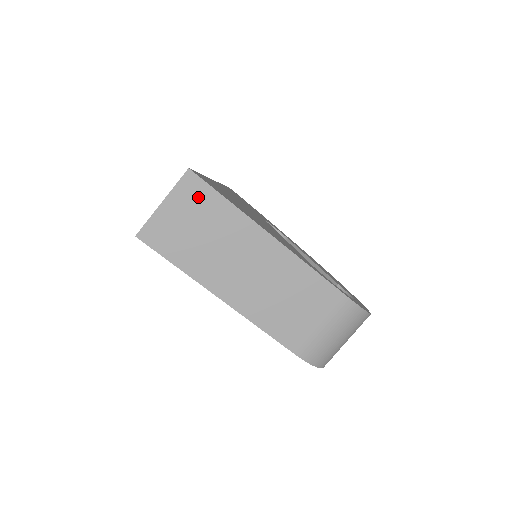
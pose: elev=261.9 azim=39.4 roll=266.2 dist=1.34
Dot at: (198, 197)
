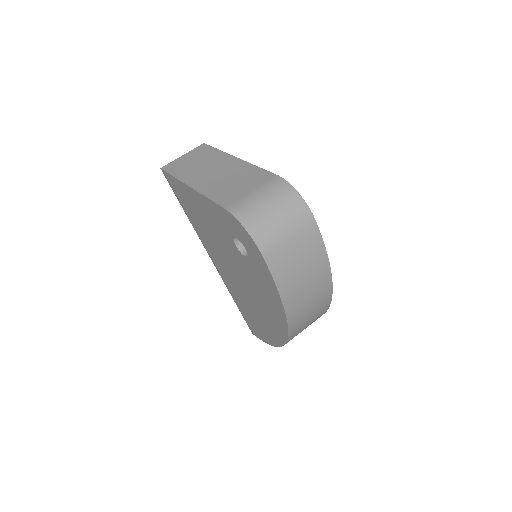
Dot at: (202, 151)
